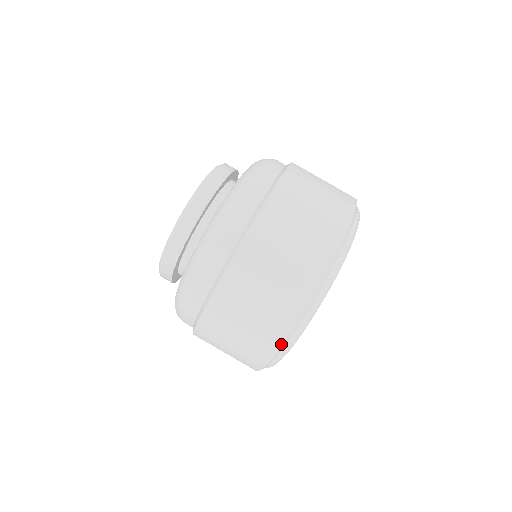
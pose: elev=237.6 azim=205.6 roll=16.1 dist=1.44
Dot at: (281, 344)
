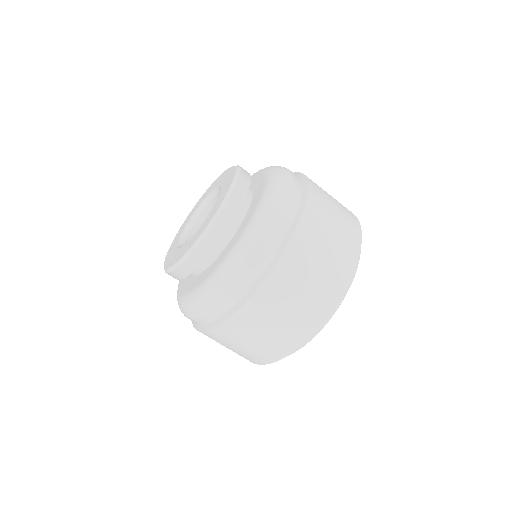
Dot at: (334, 306)
